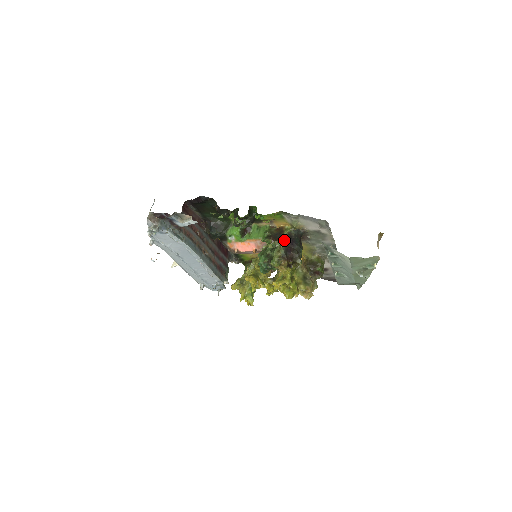
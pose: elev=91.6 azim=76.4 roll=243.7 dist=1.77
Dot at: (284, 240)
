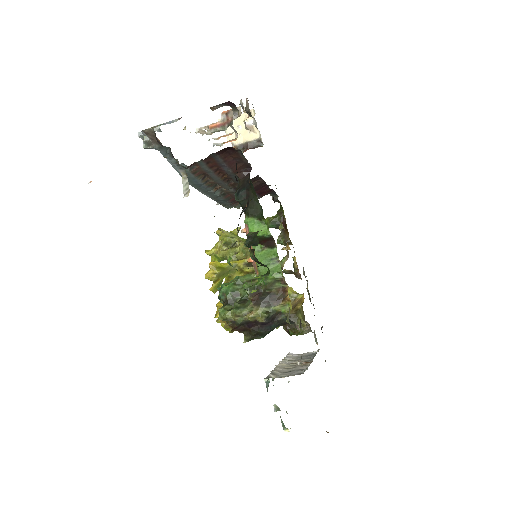
Dot at: (261, 313)
